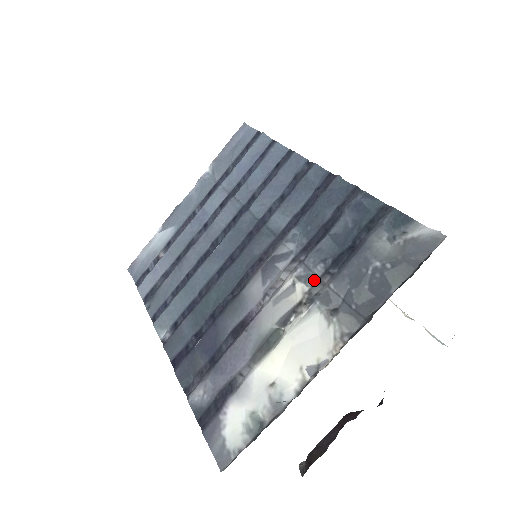
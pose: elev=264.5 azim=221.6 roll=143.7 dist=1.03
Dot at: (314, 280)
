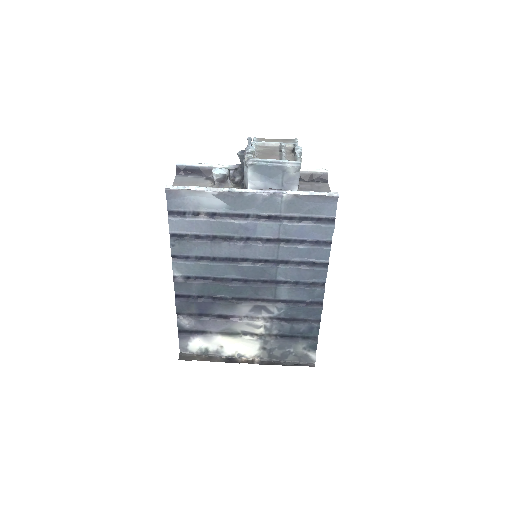
Dot at: (269, 333)
